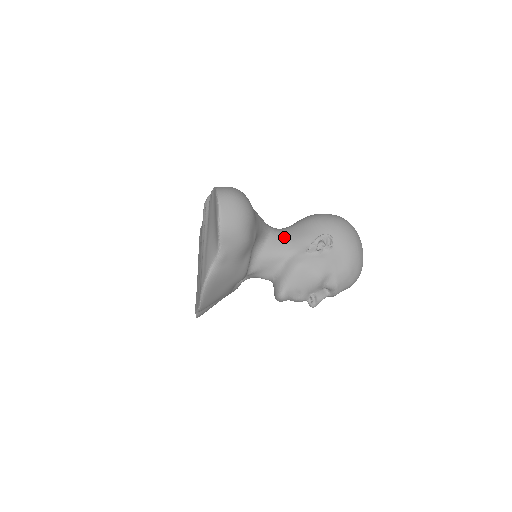
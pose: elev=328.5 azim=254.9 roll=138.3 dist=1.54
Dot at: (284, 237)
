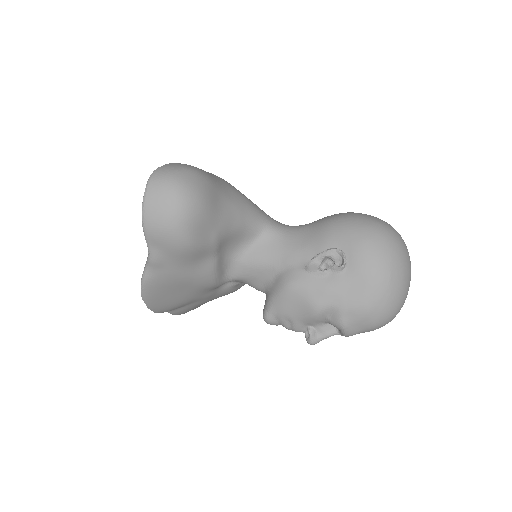
Dot at: (283, 240)
